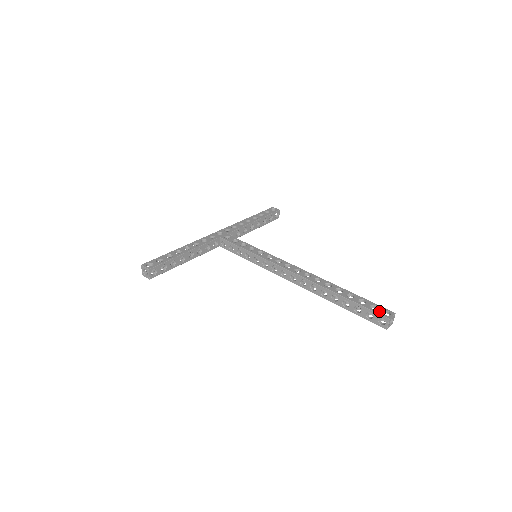
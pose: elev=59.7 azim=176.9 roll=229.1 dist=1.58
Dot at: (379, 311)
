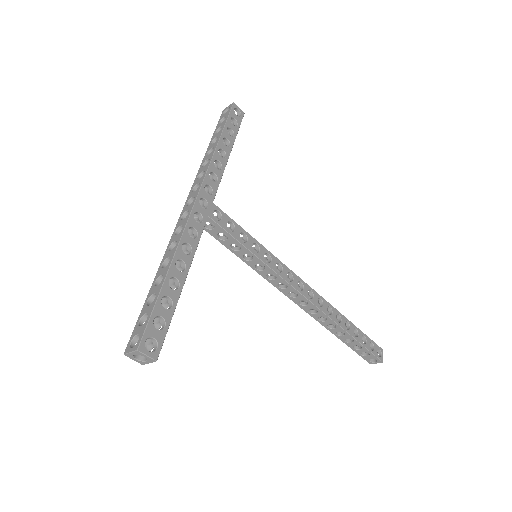
Dot at: (376, 352)
